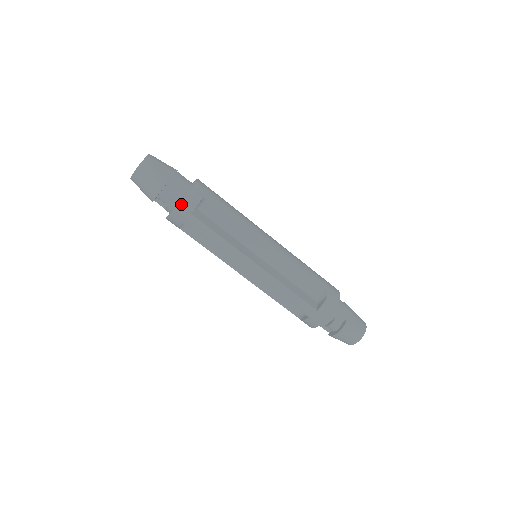
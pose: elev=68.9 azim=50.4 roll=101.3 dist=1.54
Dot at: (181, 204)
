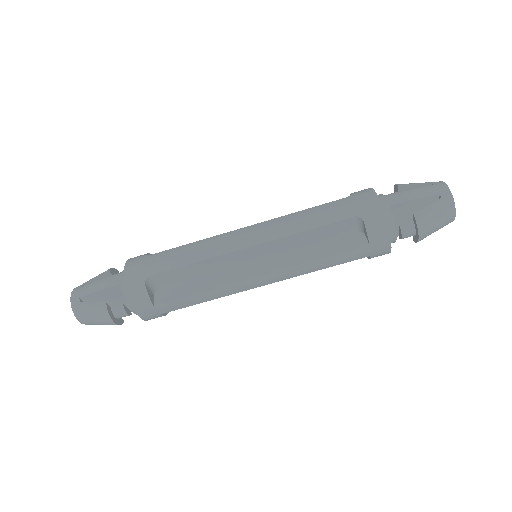
Dot at: (137, 309)
